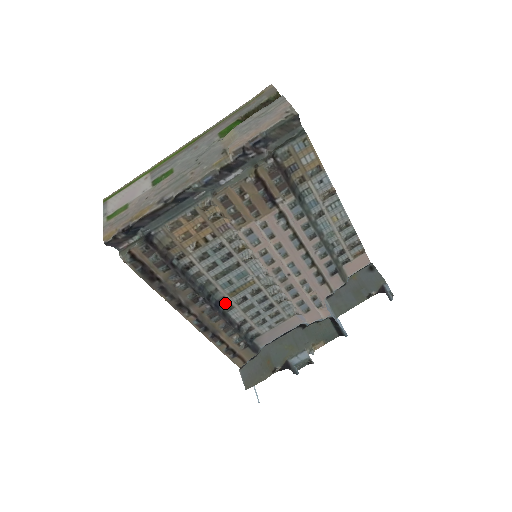
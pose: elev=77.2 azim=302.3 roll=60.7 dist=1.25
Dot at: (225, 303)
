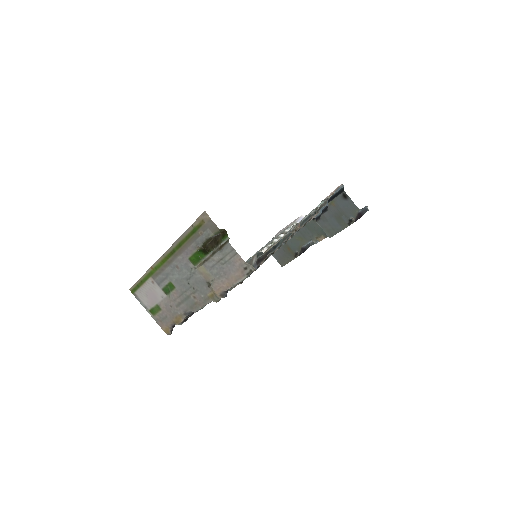
Dot at: occluded
